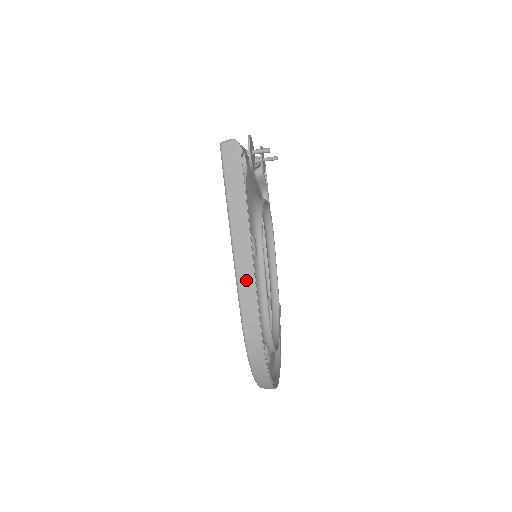
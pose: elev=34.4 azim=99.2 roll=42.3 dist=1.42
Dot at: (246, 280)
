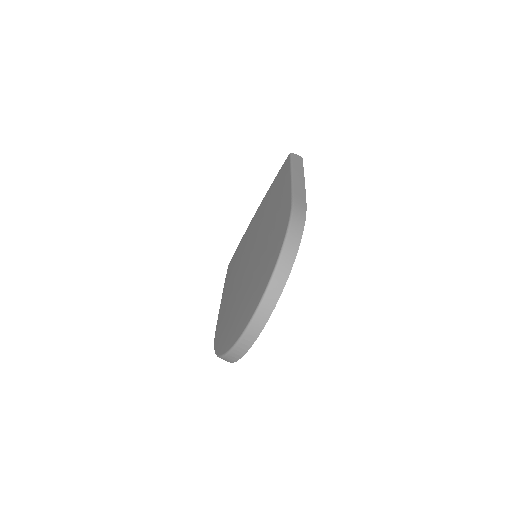
Dot at: (299, 189)
